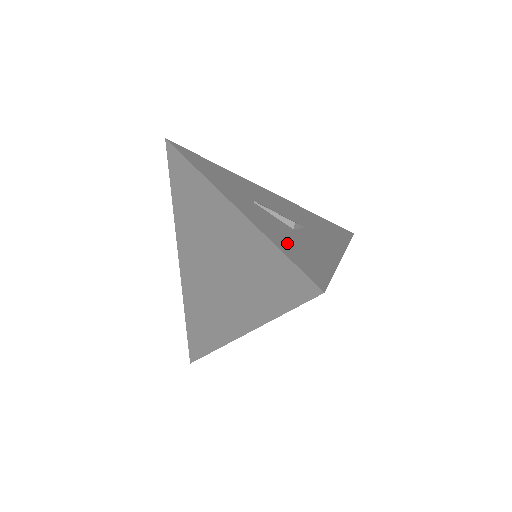
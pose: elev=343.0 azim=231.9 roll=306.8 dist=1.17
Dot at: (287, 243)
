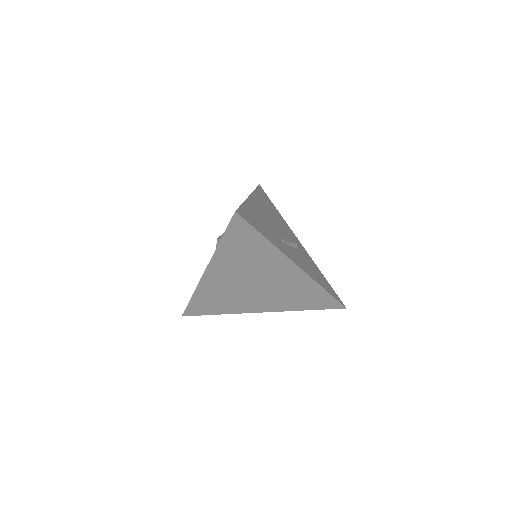
Dot at: (318, 277)
